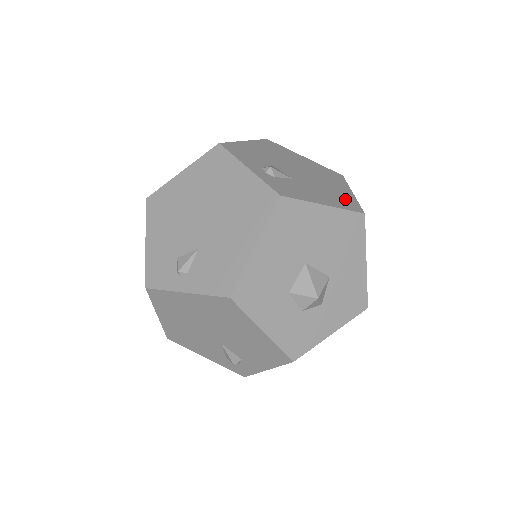
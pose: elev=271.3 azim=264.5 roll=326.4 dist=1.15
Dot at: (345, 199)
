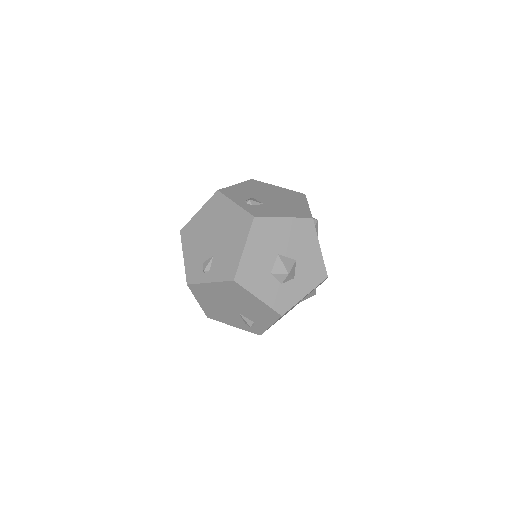
Dot at: (301, 211)
